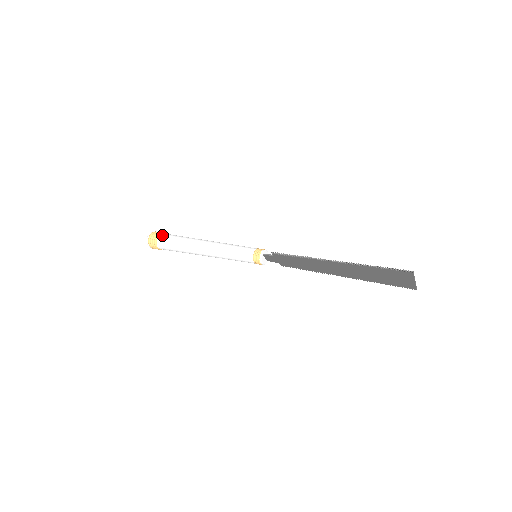
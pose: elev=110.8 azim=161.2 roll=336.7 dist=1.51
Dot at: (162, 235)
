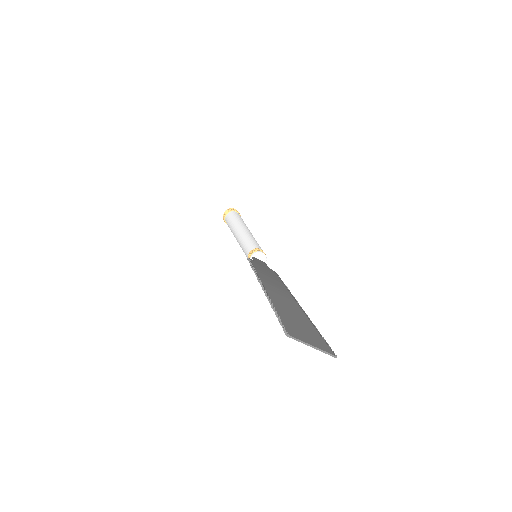
Dot at: (229, 214)
